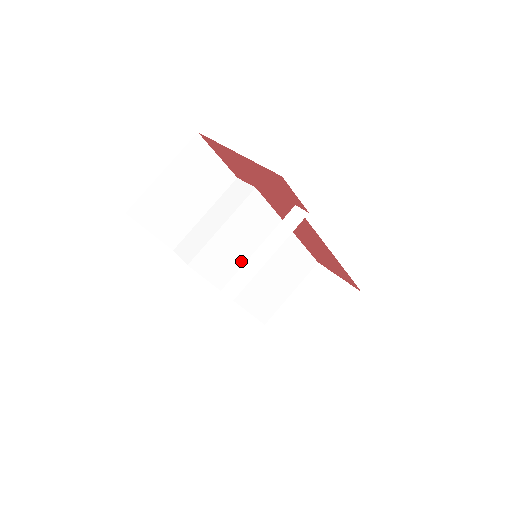
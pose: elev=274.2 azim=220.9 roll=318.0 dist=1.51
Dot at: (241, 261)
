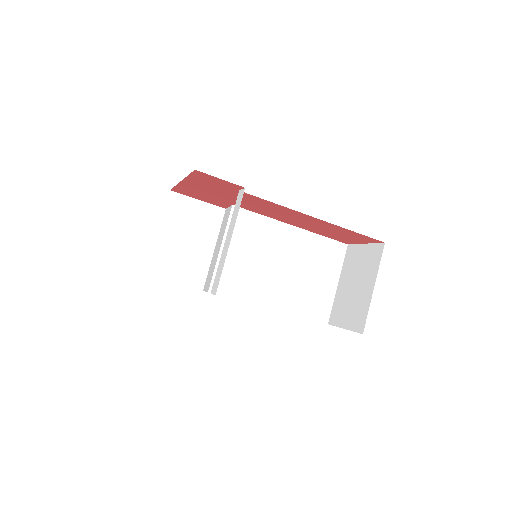
Dot at: (260, 271)
